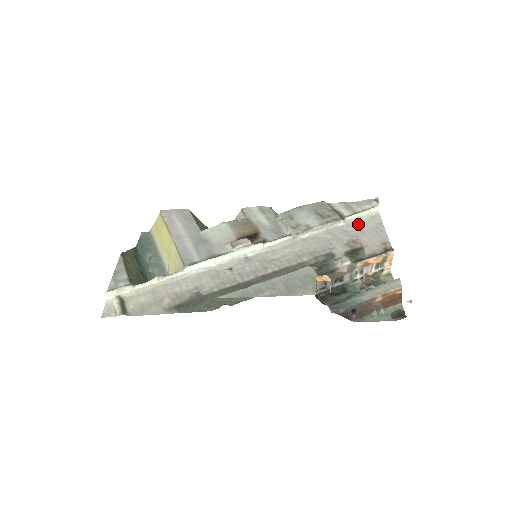
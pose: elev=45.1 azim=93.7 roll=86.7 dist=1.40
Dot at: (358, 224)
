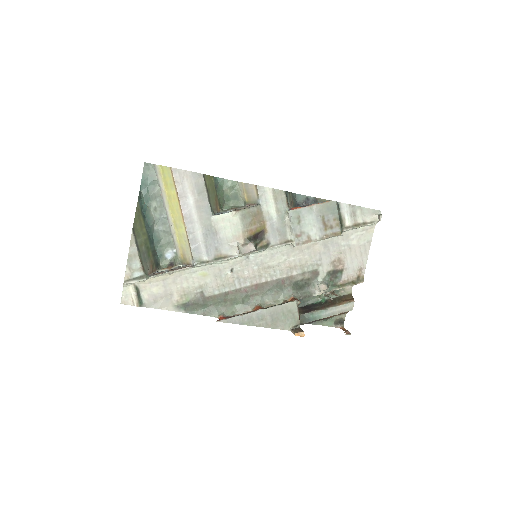
Dot at: (352, 238)
